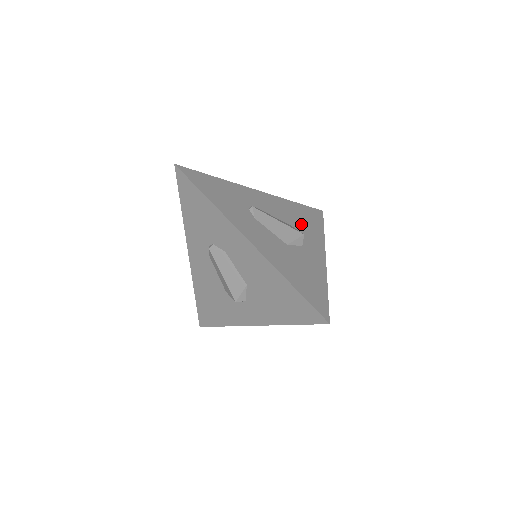
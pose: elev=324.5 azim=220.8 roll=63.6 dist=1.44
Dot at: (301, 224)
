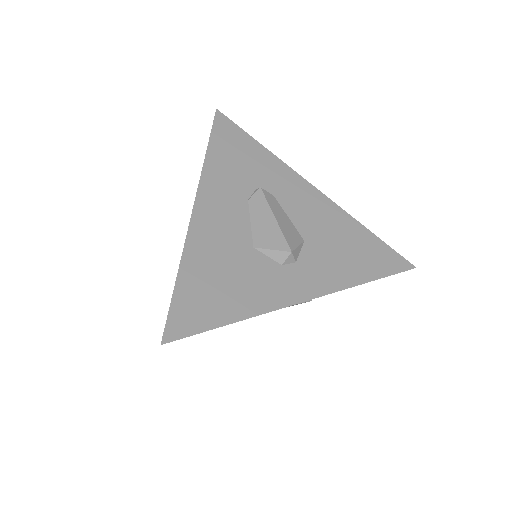
Dot at: (330, 250)
